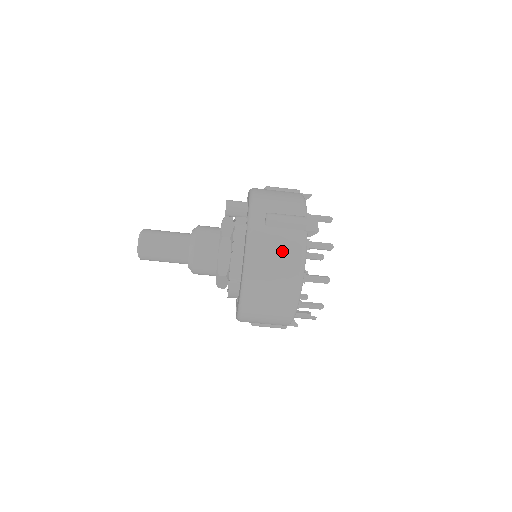
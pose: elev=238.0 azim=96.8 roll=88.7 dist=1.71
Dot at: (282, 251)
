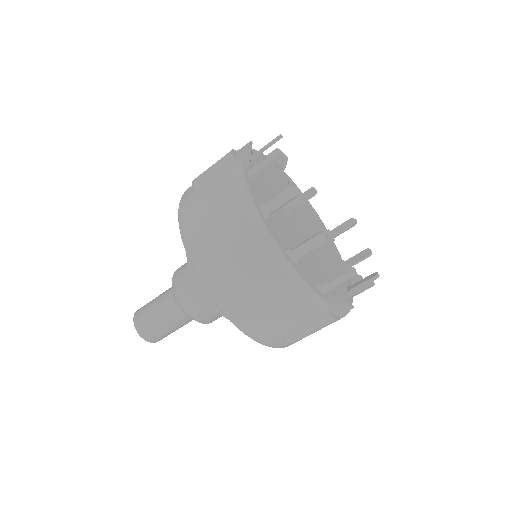
Dot at: (213, 198)
